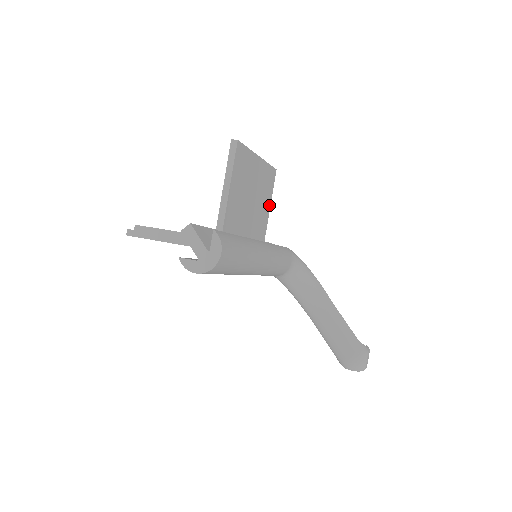
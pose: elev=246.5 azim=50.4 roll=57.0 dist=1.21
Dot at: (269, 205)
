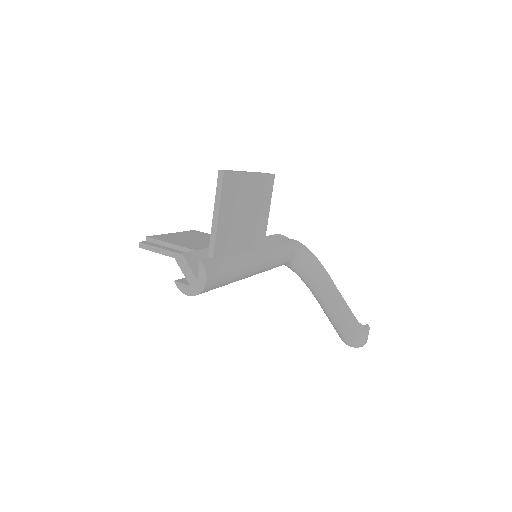
Dot at: (268, 208)
